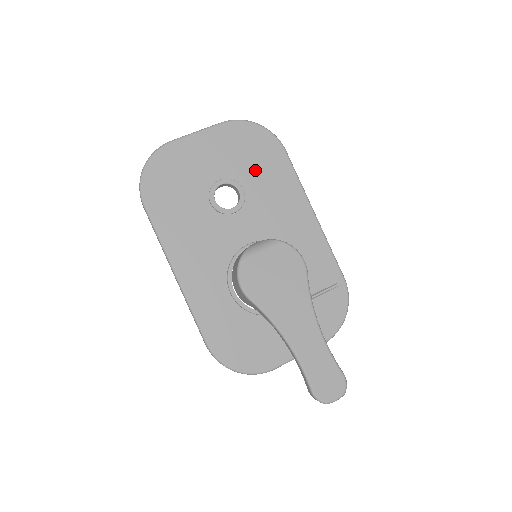
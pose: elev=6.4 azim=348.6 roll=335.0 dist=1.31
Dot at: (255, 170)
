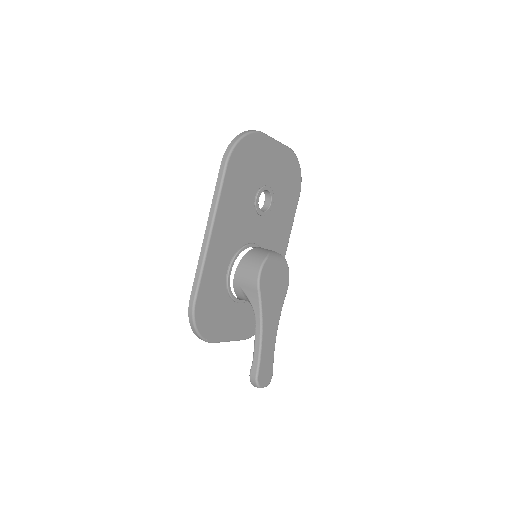
Dot at: (283, 195)
